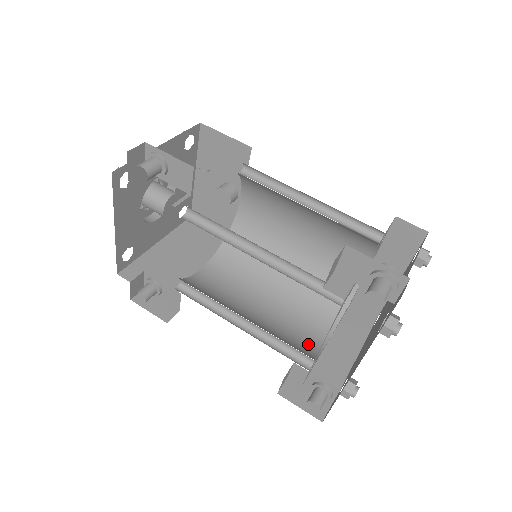
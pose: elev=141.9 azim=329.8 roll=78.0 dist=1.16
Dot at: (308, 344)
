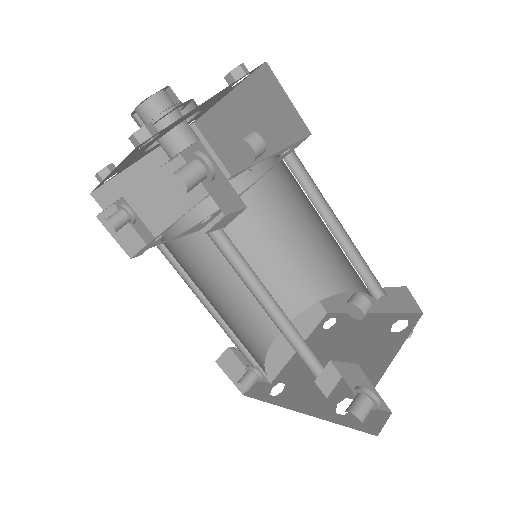
Dot at: (262, 335)
